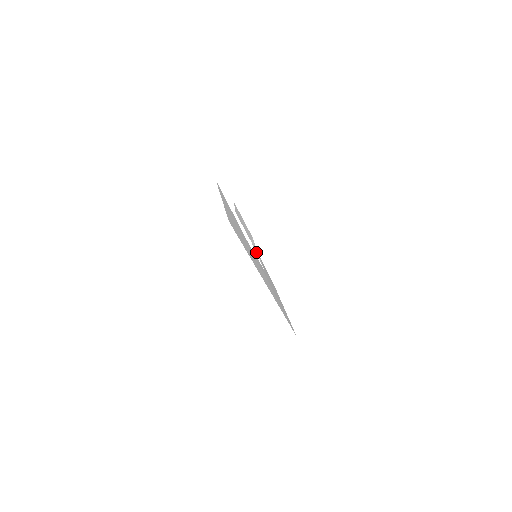
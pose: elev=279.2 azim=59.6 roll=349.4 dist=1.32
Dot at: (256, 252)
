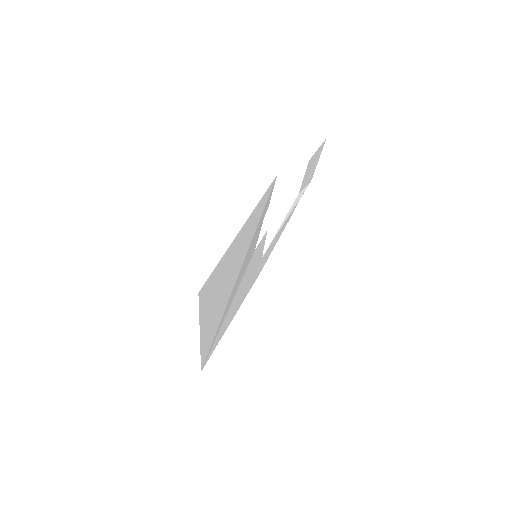
Dot at: (286, 217)
